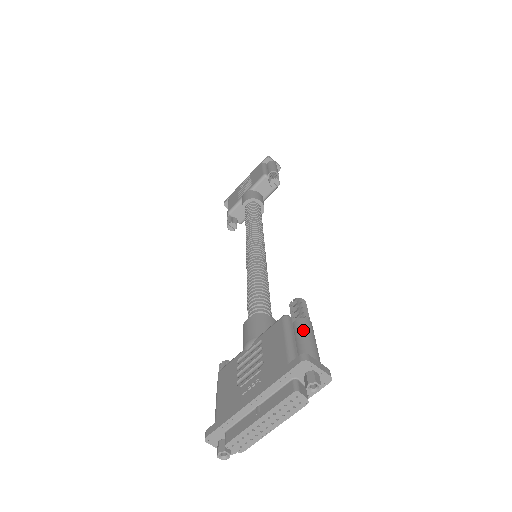
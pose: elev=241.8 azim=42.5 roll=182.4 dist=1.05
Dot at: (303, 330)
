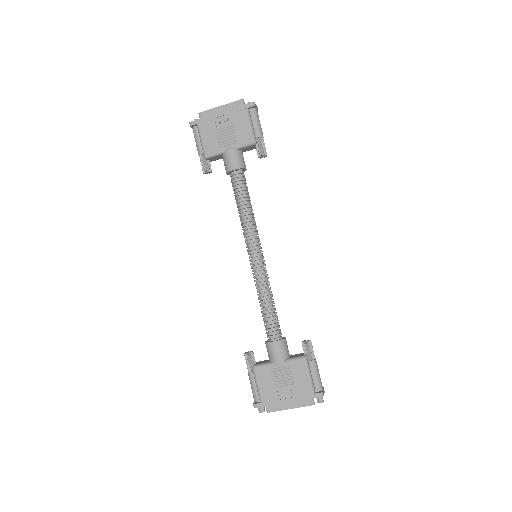
Dot at: (316, 370)
